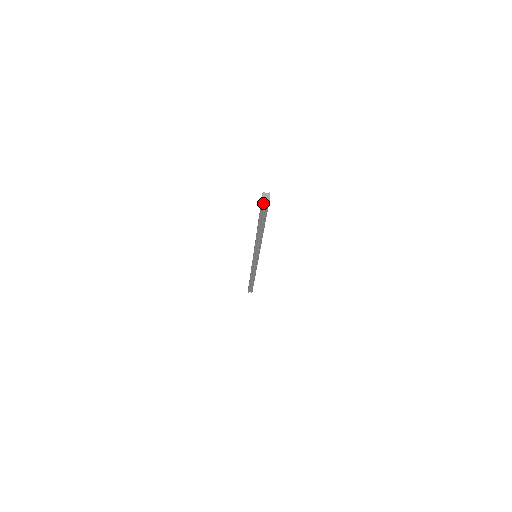
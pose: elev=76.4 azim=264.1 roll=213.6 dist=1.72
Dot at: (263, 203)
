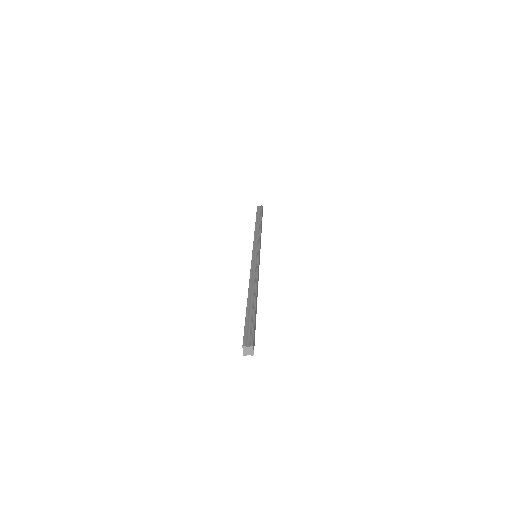
Dot at: occluded
